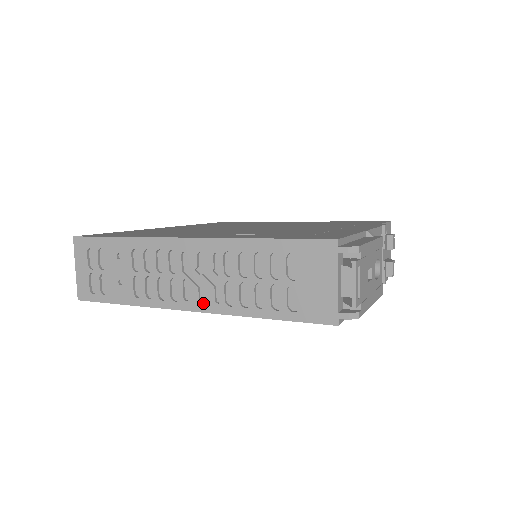
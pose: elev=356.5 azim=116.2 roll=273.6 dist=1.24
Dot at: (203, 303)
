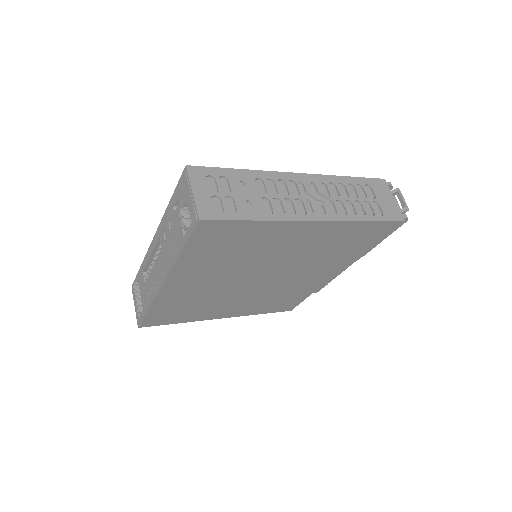
Dot at: (325, 214)
